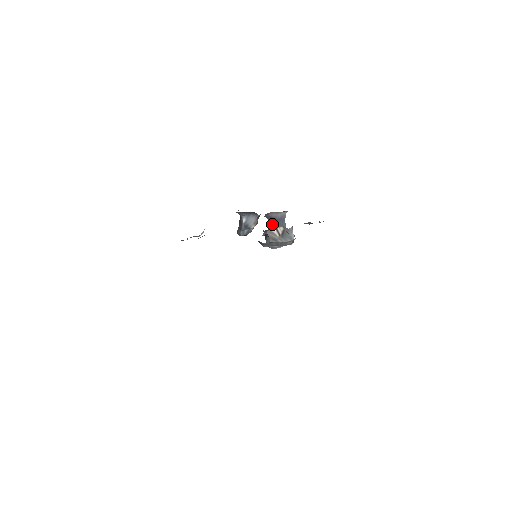
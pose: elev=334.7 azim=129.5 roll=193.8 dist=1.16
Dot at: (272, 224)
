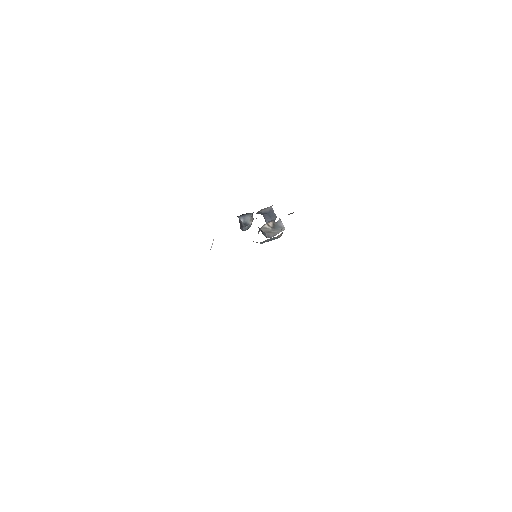
Dot at: (265, 216)
